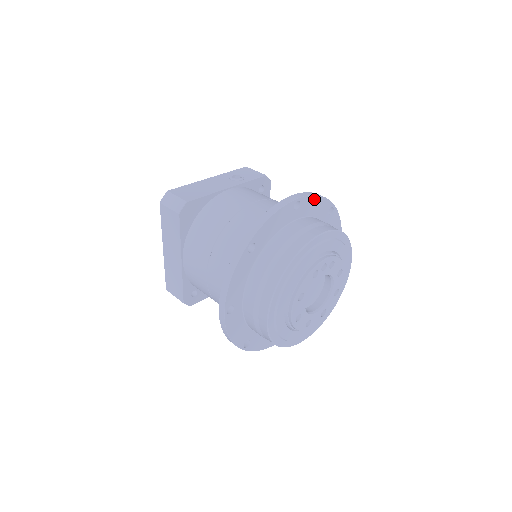
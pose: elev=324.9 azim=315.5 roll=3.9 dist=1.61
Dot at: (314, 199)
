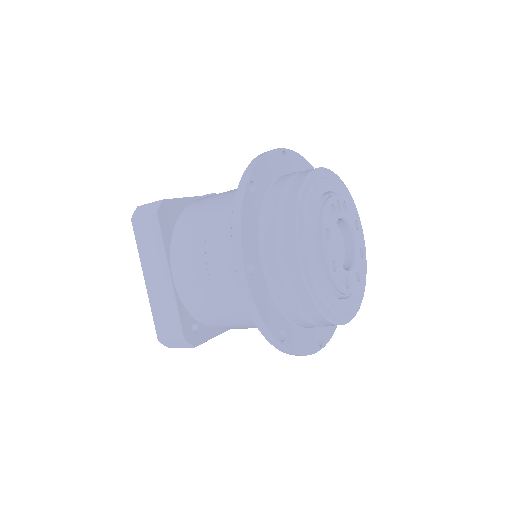
Dot at: (299, 158)
